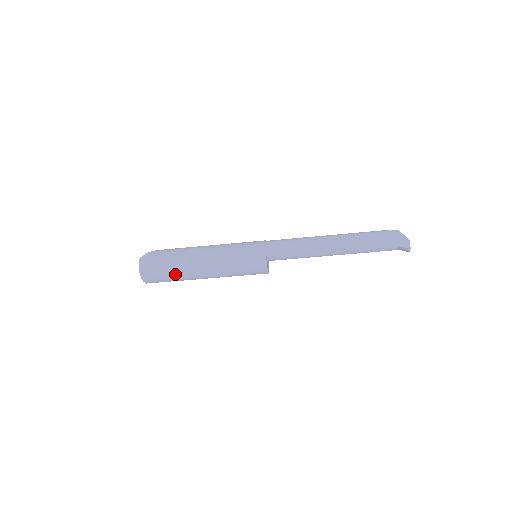
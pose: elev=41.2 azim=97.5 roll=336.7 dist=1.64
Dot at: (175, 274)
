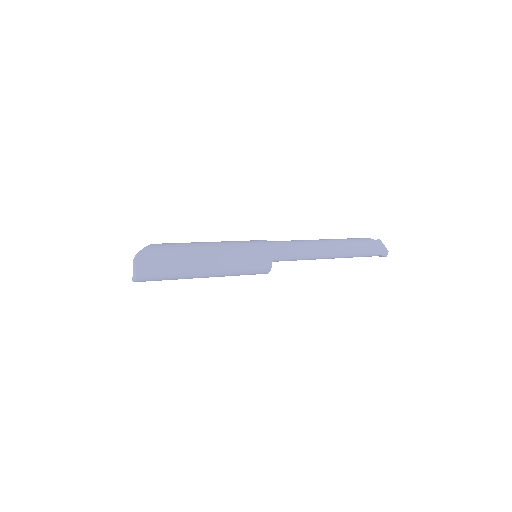
Dot at: (175, 275)
